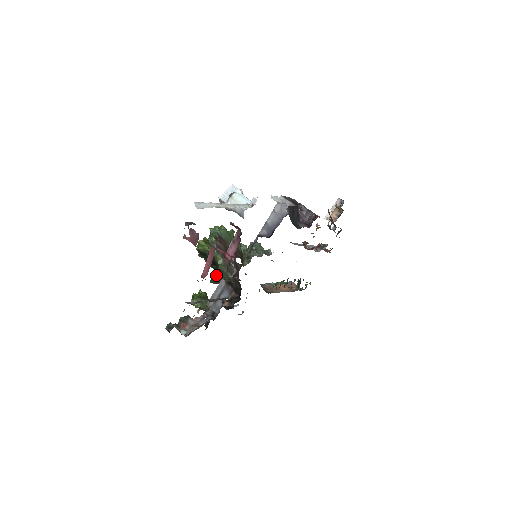
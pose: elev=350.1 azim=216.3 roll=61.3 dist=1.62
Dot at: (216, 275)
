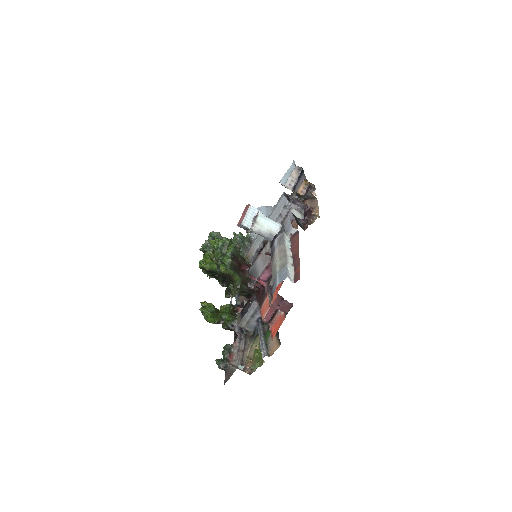
Dot at: occluded
